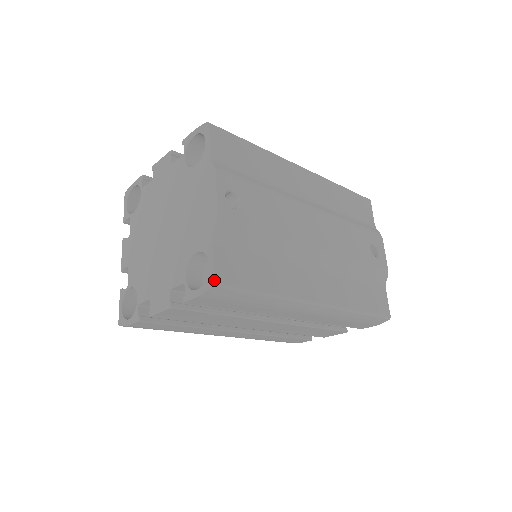
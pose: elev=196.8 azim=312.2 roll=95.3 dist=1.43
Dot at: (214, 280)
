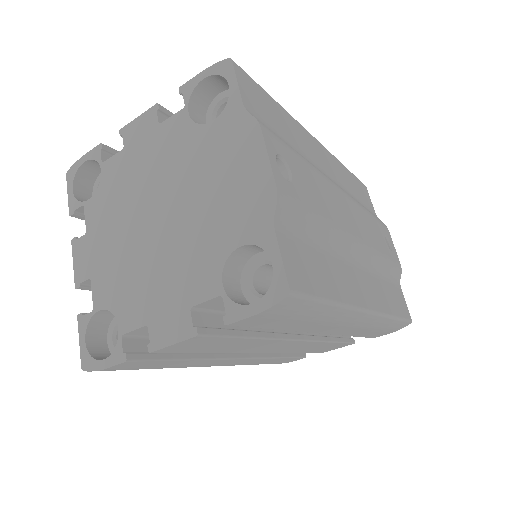
Dot at: (289, 286)
